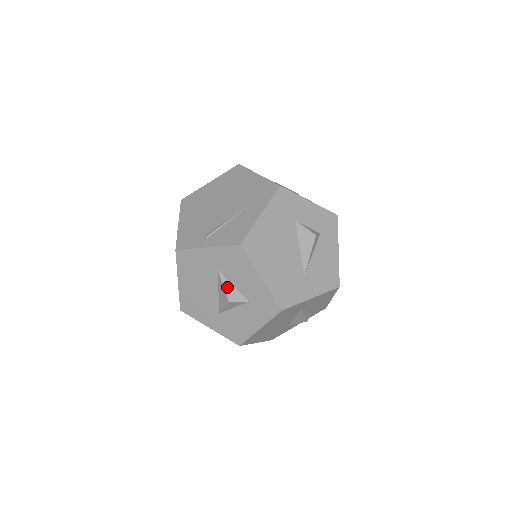
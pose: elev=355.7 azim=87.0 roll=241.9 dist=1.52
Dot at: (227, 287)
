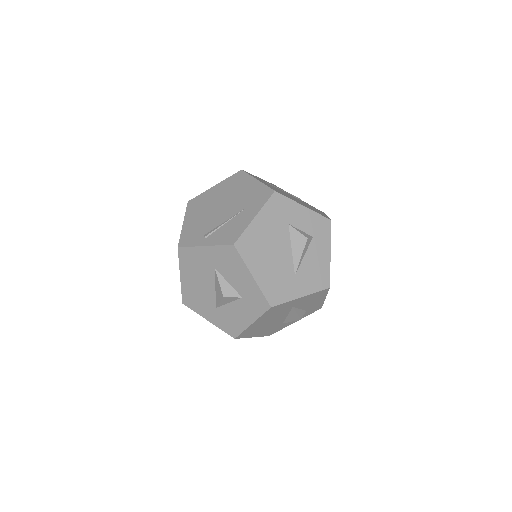
Dot at: (222, 283)
